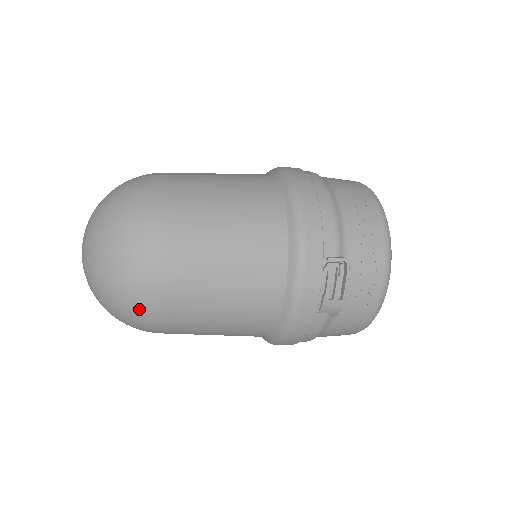
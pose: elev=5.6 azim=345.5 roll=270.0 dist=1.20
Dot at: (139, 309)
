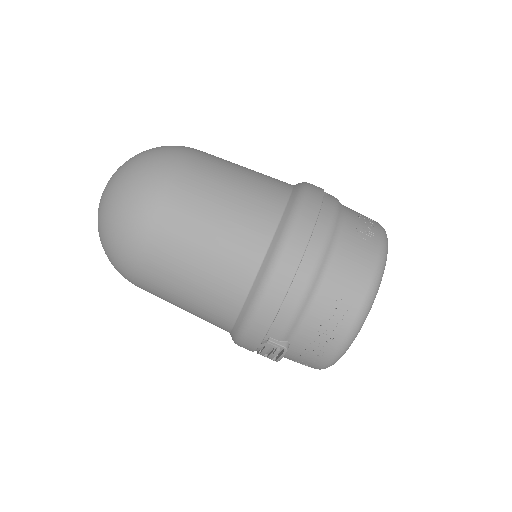
Dot at: occluded
